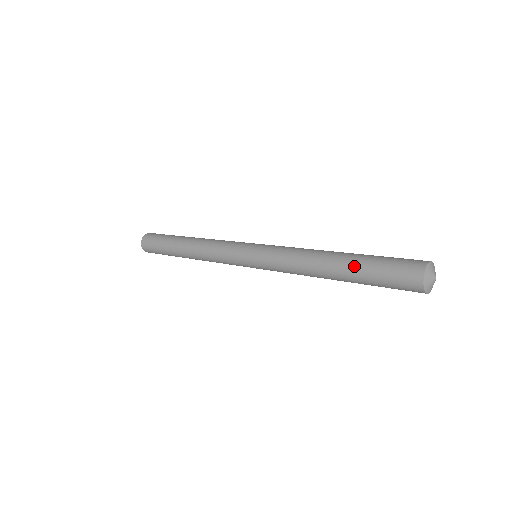
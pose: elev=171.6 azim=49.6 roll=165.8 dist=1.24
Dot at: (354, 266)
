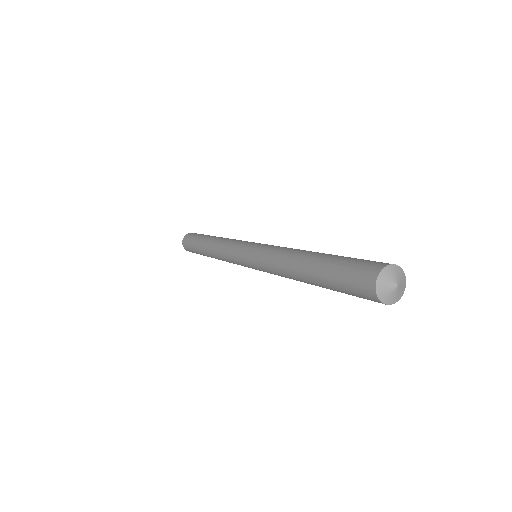
Dot at: (318, 278)
